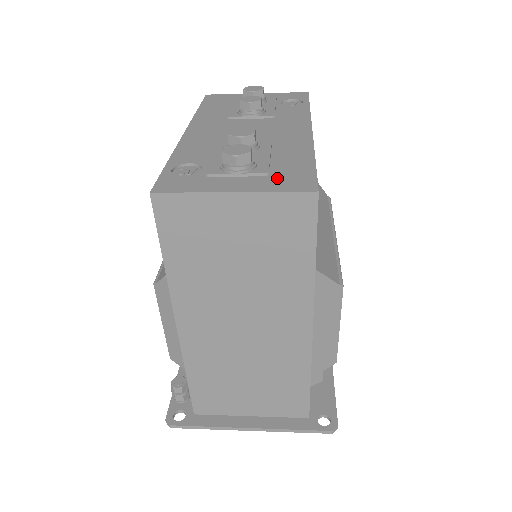
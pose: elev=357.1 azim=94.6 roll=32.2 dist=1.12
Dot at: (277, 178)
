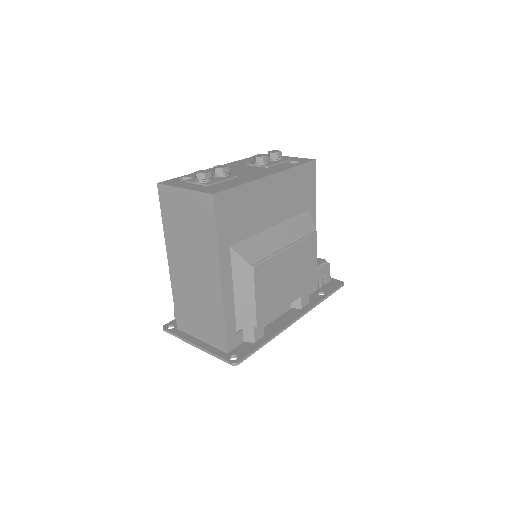
Dot at: (209, 187)
